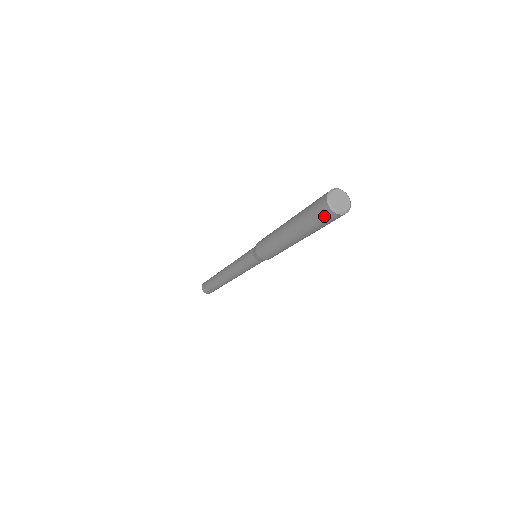
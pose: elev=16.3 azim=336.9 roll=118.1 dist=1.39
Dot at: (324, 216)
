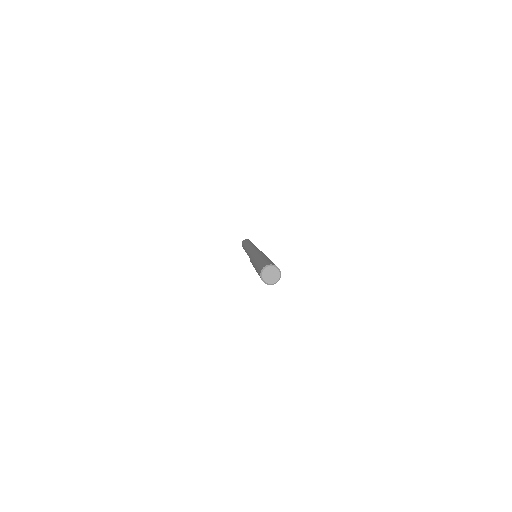
Dot at: (259, 274)
